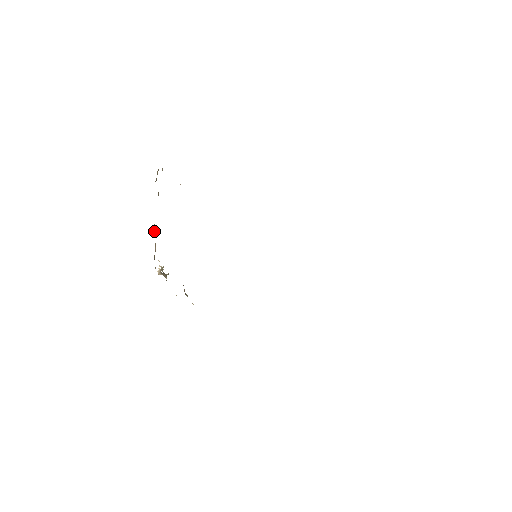
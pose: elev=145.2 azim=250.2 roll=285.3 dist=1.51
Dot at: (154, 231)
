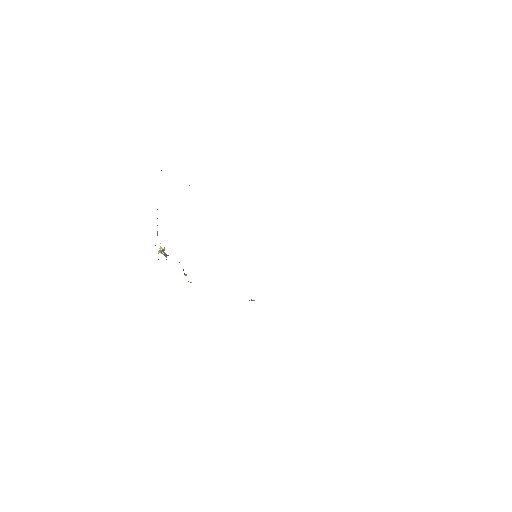
Dot at: occluded
